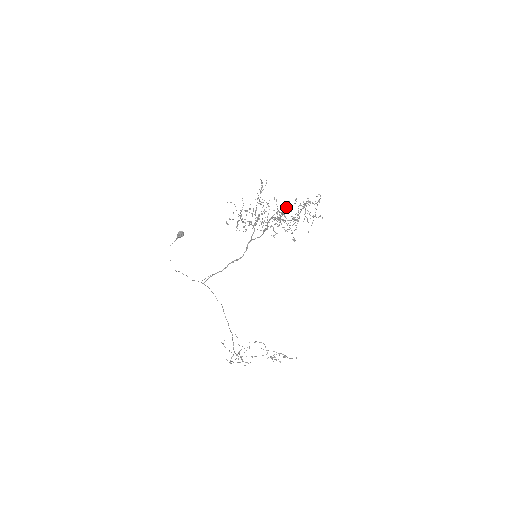
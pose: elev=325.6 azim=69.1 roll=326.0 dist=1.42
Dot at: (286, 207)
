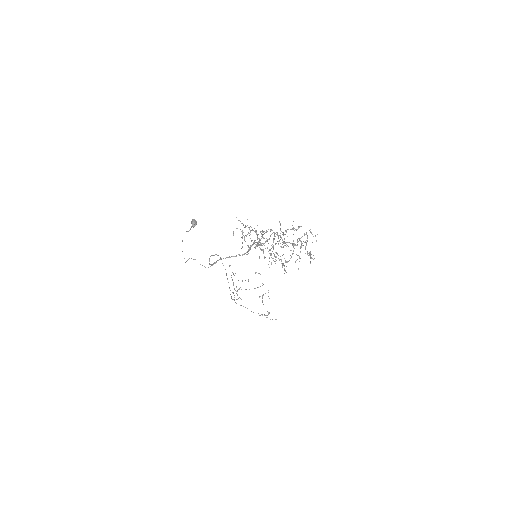
Dot at: (285, 243)
